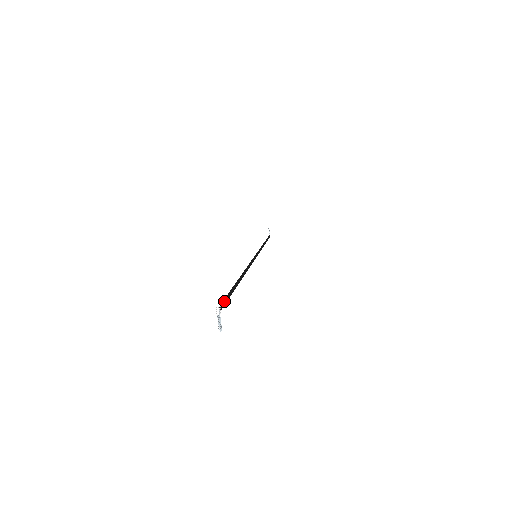
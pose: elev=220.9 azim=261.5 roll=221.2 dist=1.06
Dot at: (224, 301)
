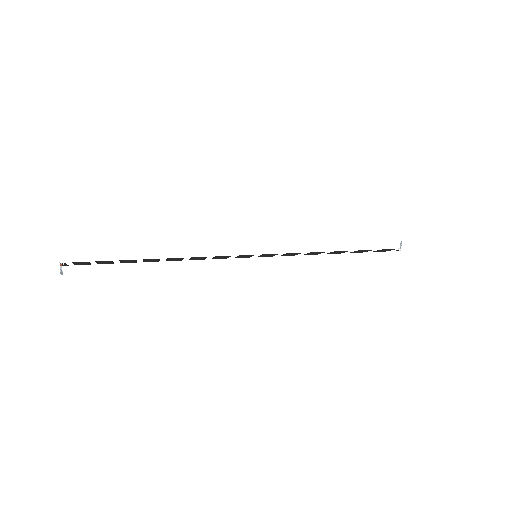
Dot at: (81, 263)
